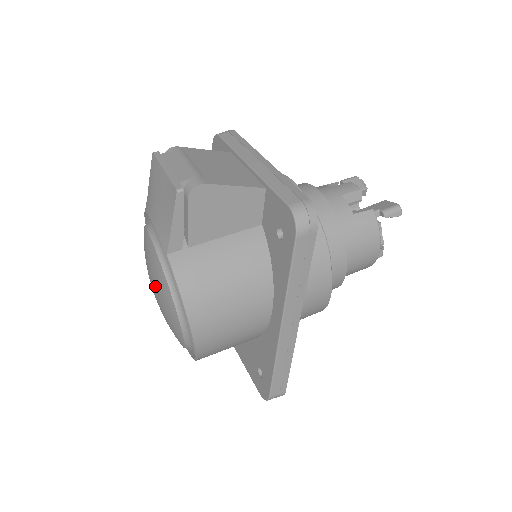
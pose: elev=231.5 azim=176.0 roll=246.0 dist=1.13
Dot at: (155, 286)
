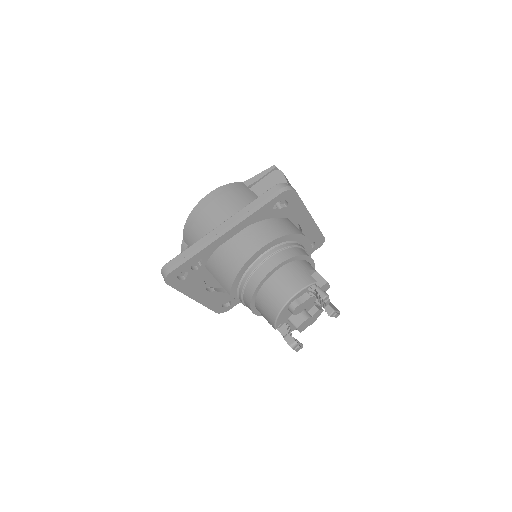
Dot at: occluded
